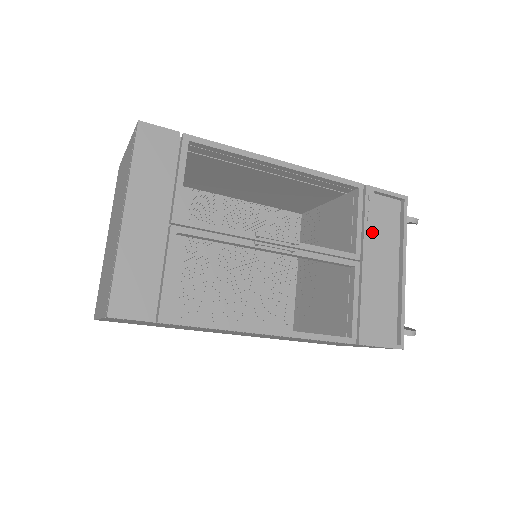
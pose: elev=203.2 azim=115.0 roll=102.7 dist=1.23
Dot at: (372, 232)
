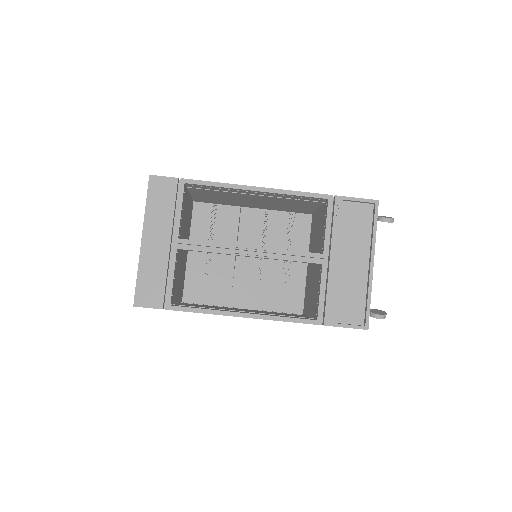
Dot at: (343, 234)
